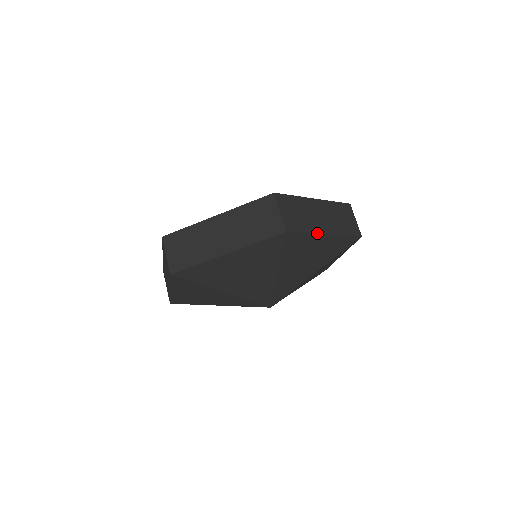
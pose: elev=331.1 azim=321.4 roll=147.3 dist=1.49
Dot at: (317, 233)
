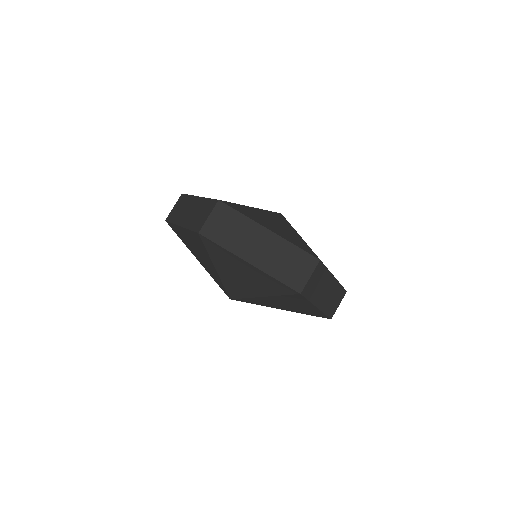
Dot at: (236, 255)
